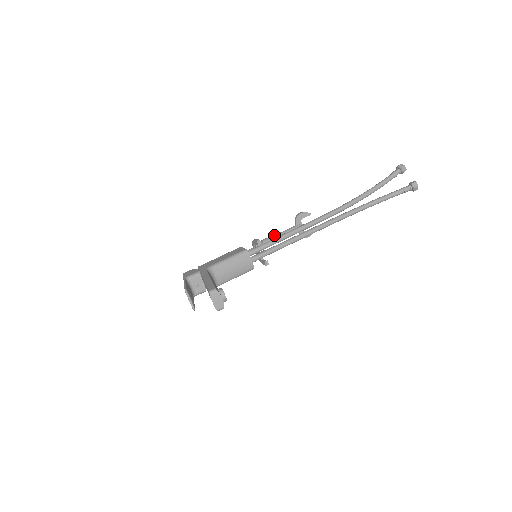
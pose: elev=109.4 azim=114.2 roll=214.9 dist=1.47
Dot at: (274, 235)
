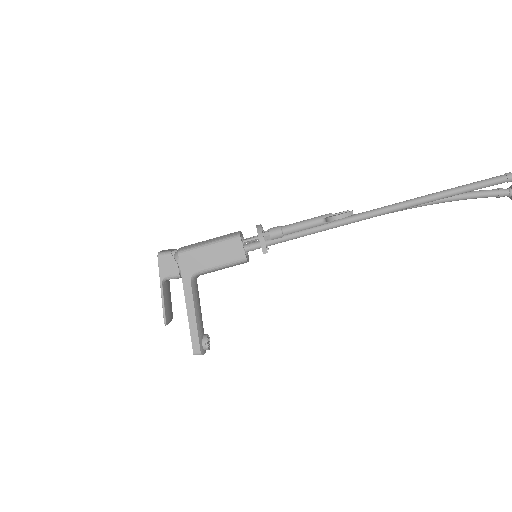
Dot at: (290, 230)
